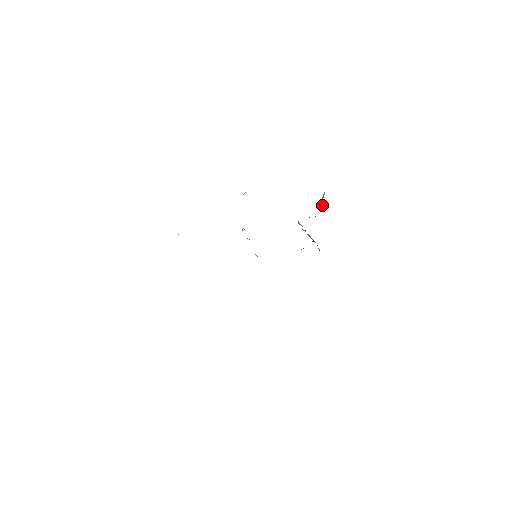
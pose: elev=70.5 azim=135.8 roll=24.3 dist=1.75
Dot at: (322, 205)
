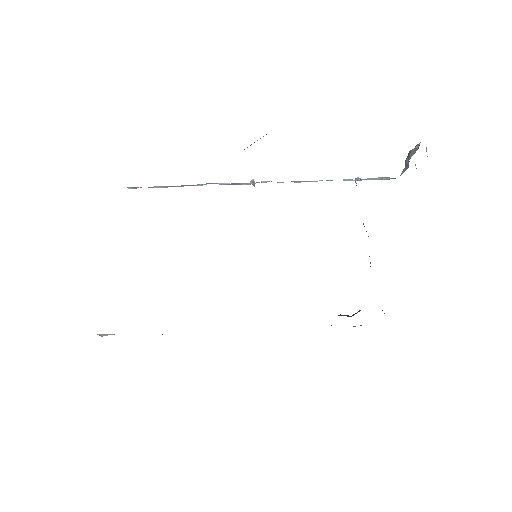
Dot at: (407, 163)
